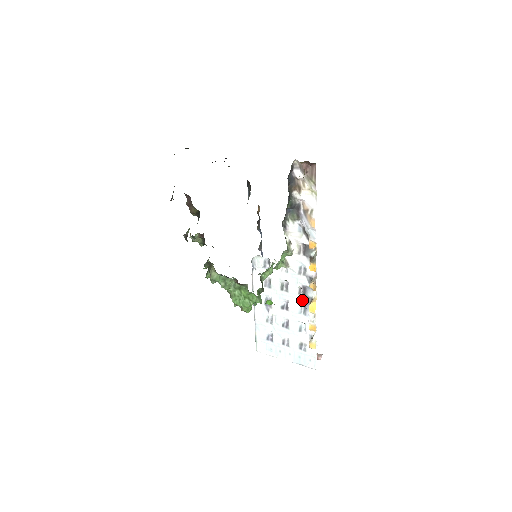
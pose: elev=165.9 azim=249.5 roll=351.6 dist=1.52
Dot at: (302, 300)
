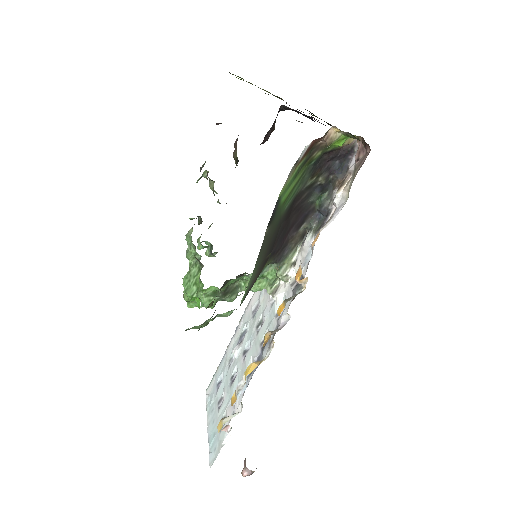
Dot at: (257, 355)
